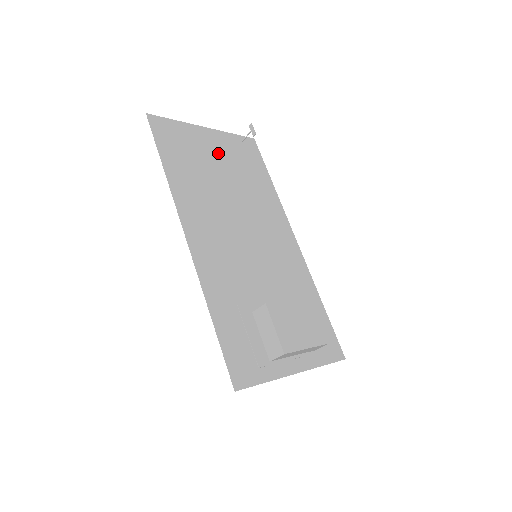
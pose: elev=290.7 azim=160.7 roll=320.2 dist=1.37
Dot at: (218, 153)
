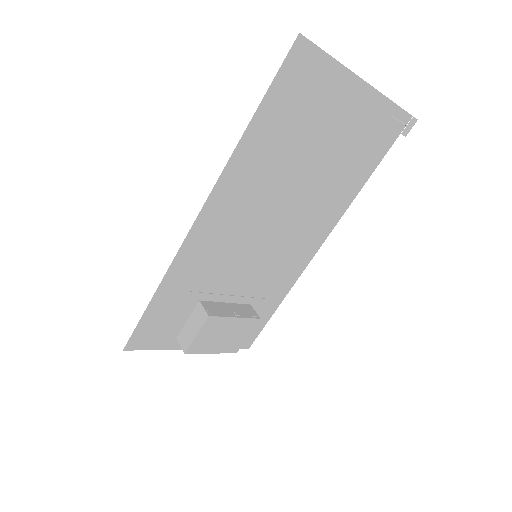
Dot at: (341, 125)
